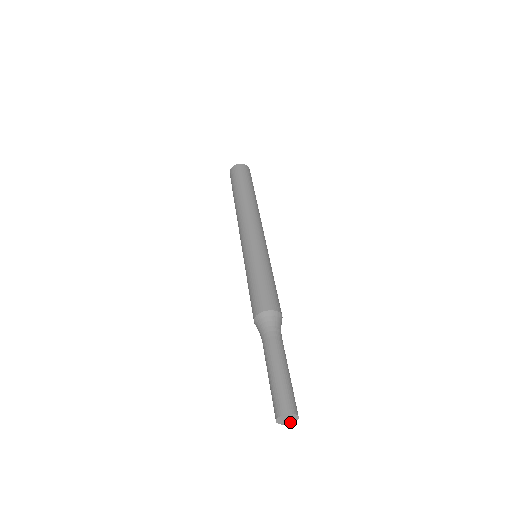
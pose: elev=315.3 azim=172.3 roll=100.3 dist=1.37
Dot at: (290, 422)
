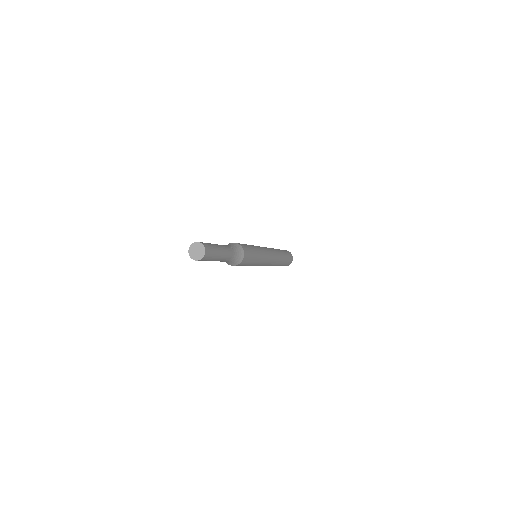
Dot at: (202, 254)
